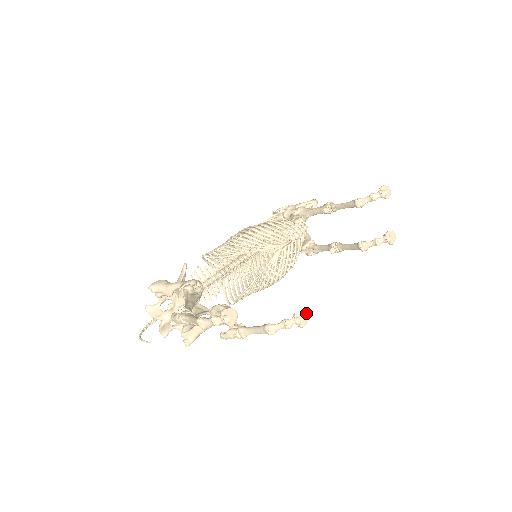
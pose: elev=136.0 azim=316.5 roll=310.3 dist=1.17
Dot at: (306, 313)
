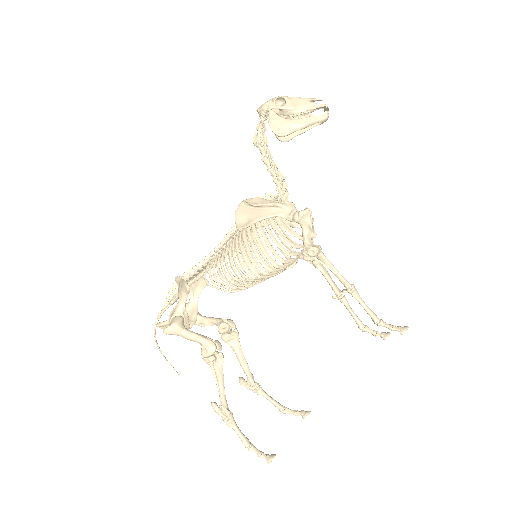
Dot at: occluded
